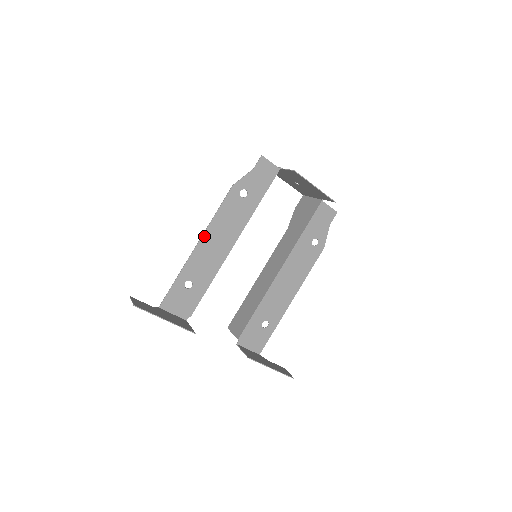
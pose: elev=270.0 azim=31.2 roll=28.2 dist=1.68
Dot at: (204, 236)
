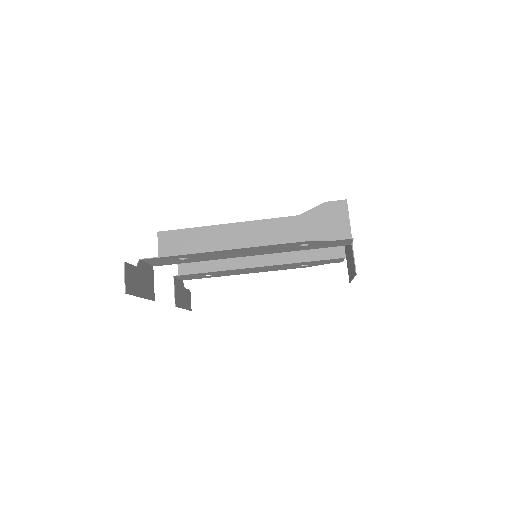
Dot at: (237, 249)
